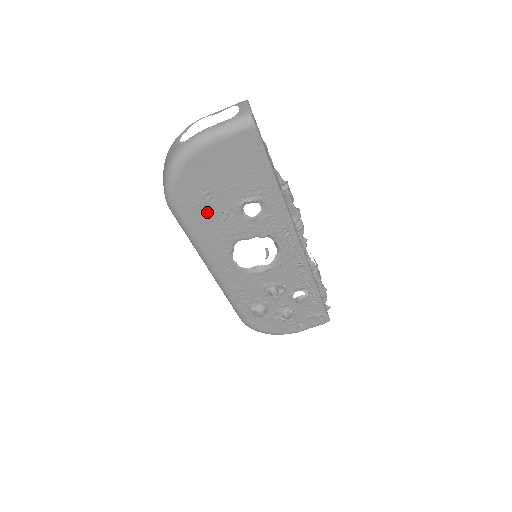
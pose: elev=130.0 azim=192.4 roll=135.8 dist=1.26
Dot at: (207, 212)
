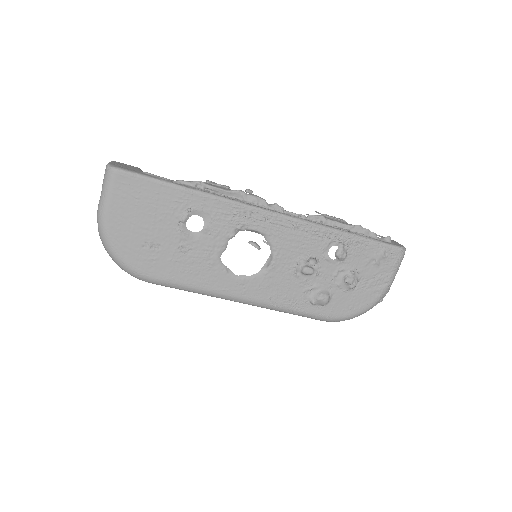
Dot at: (168, 258)
